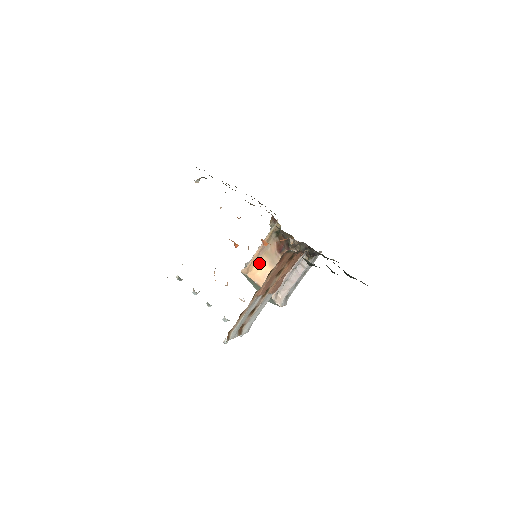
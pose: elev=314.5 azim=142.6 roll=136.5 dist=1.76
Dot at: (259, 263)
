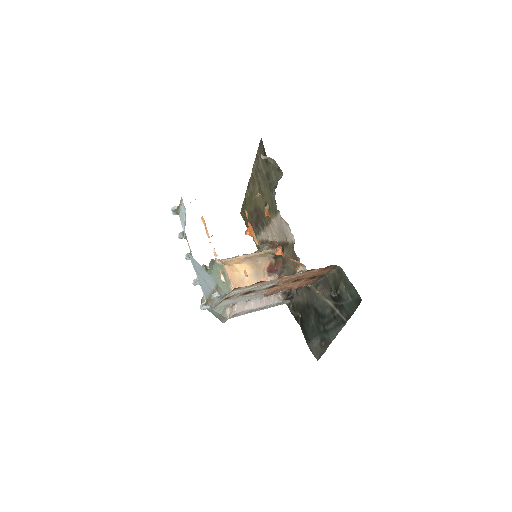
Dot at: (242, 266)
